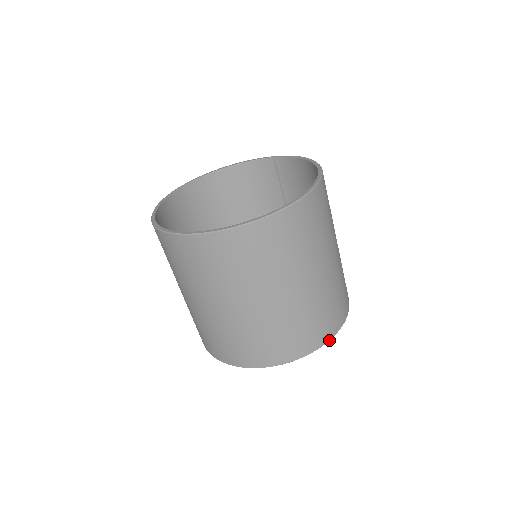
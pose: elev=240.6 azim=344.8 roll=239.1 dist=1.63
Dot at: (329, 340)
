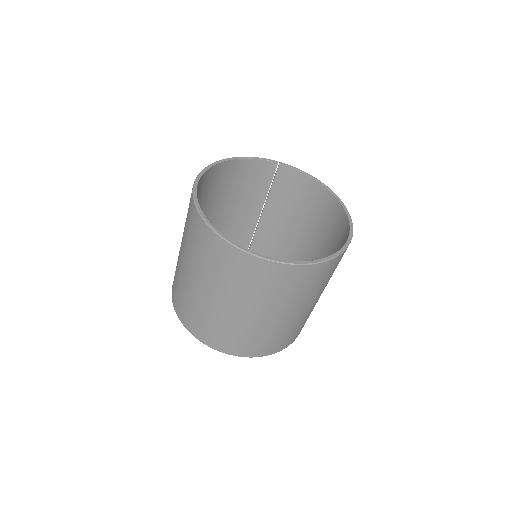
Dot at: occluded
